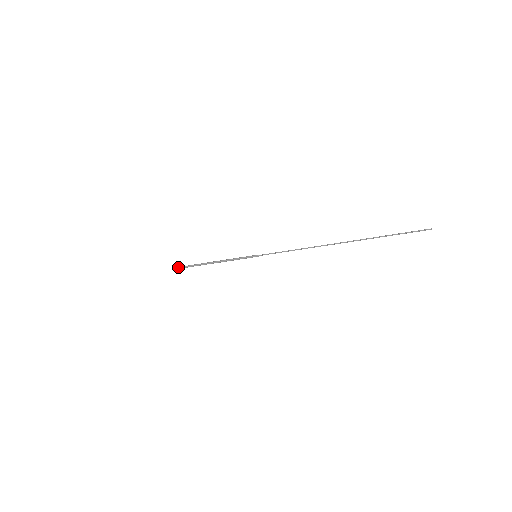
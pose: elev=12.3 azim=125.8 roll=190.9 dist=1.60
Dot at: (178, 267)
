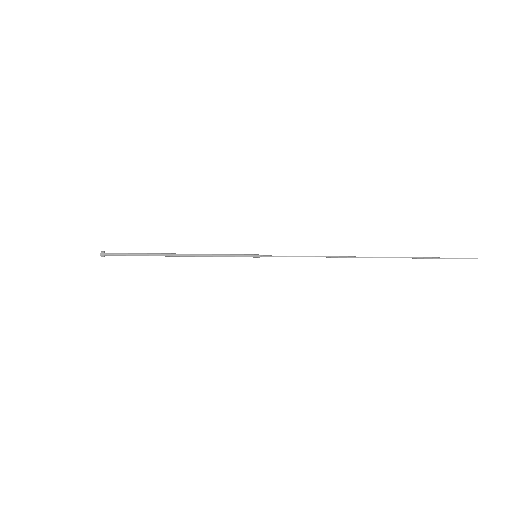
Dot at: (102, 252)
